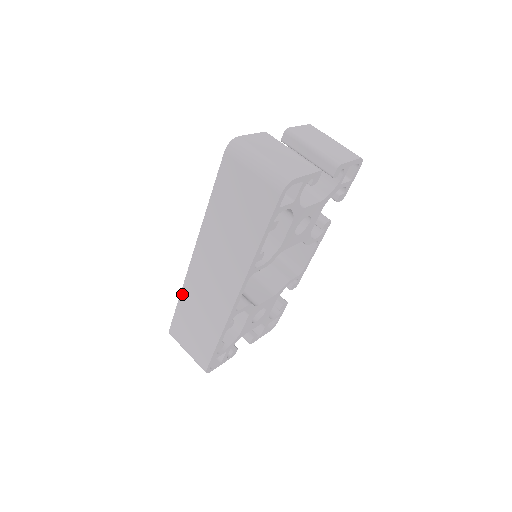
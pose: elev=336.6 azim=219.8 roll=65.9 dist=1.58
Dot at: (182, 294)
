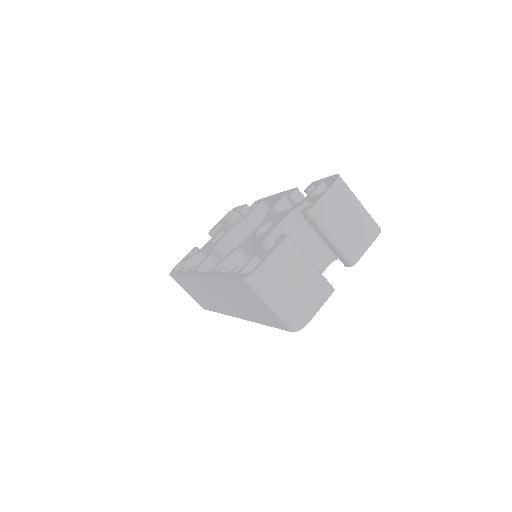
Dot at: (185, 277)
